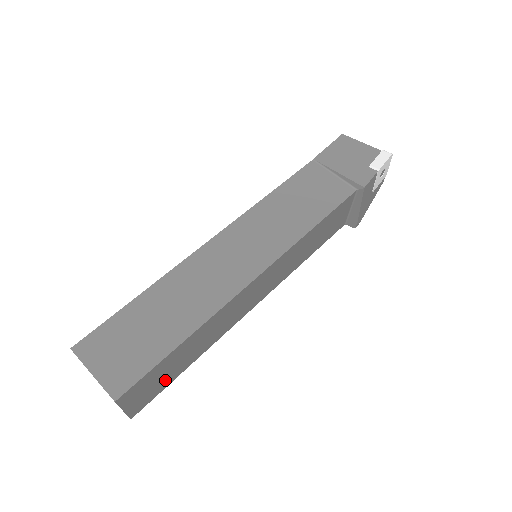
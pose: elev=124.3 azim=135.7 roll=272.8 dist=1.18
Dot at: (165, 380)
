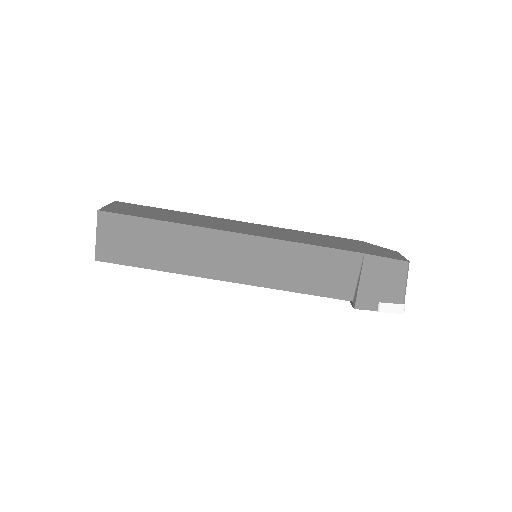
Dot at: occluded
